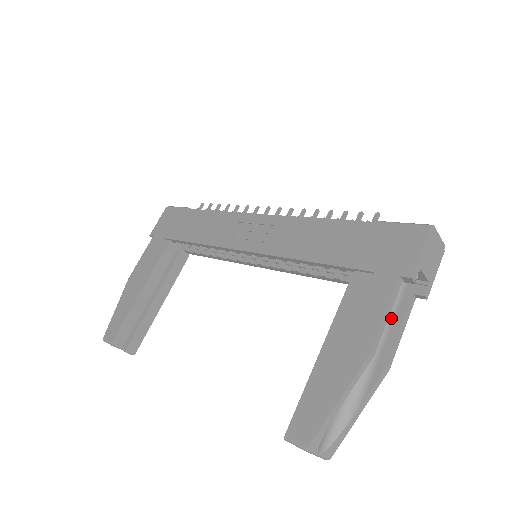
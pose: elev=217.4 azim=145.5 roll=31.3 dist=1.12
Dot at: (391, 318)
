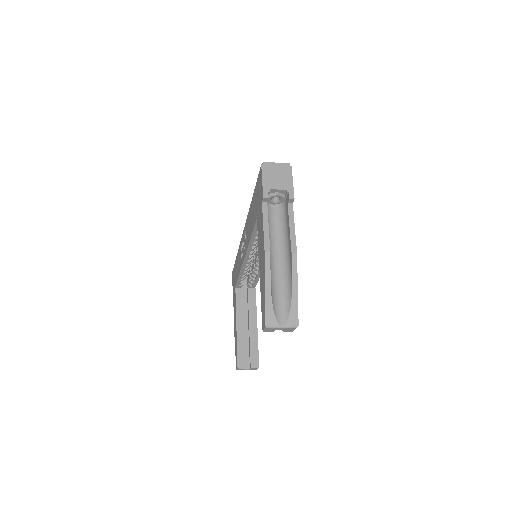
Dot at: (287, 226)
